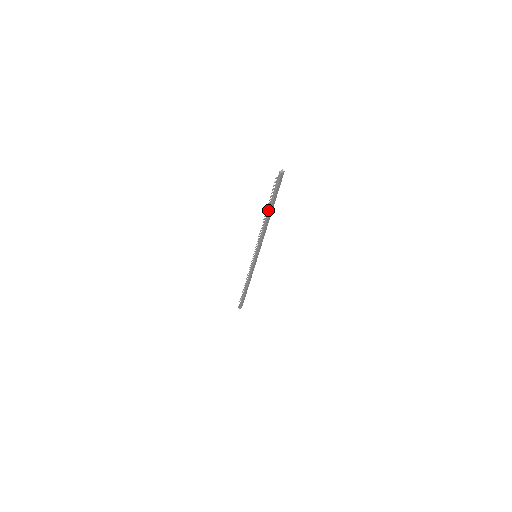
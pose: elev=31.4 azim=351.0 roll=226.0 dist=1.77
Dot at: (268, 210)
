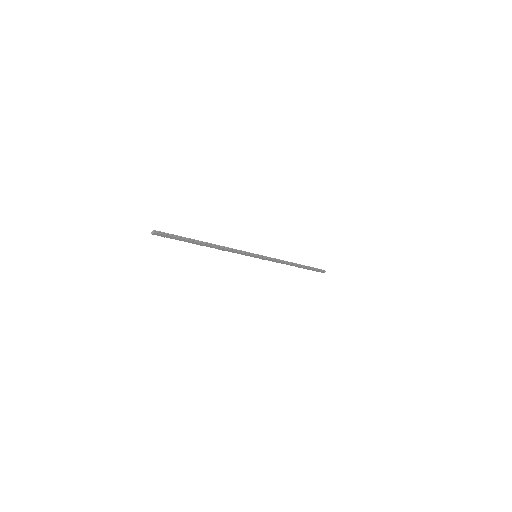
Dot at: (197, 243)
